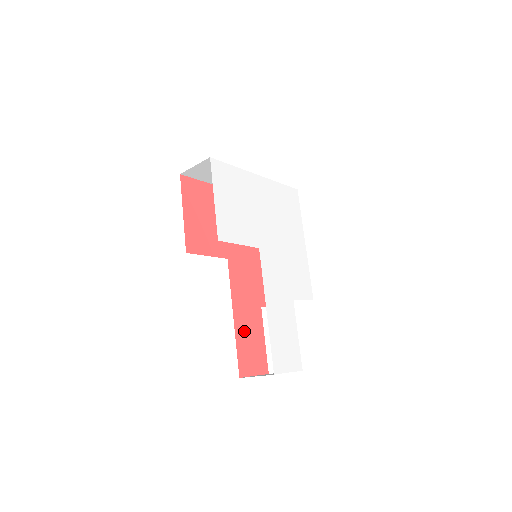
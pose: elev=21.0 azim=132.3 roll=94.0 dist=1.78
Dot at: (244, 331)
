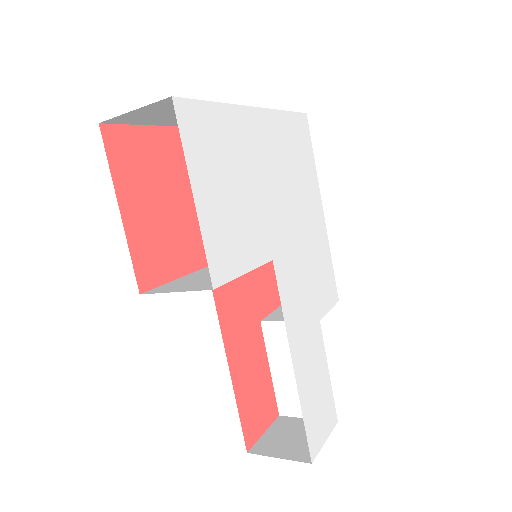
Dot at: (244, 375)
